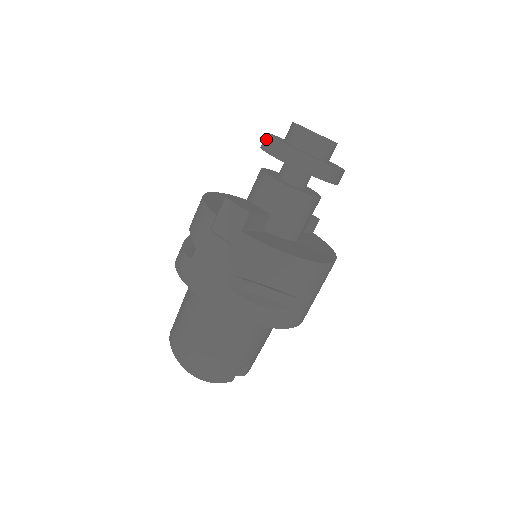
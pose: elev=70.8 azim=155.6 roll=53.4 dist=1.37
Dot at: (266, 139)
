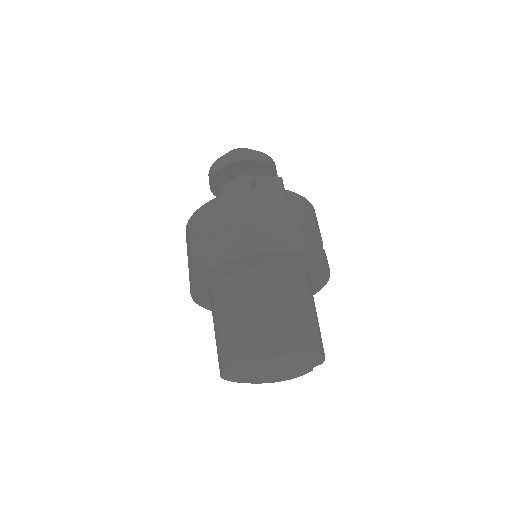
Dot at: (229, 156)
